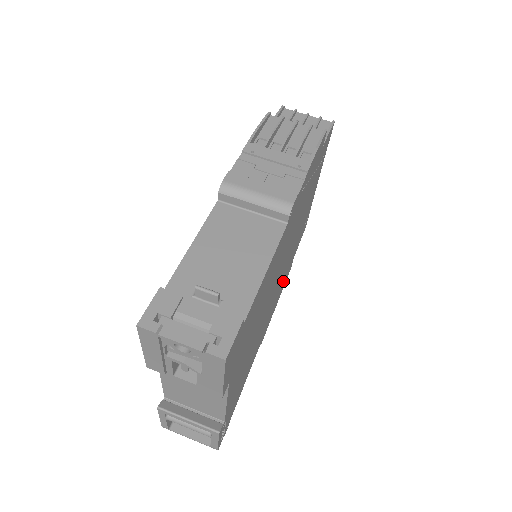
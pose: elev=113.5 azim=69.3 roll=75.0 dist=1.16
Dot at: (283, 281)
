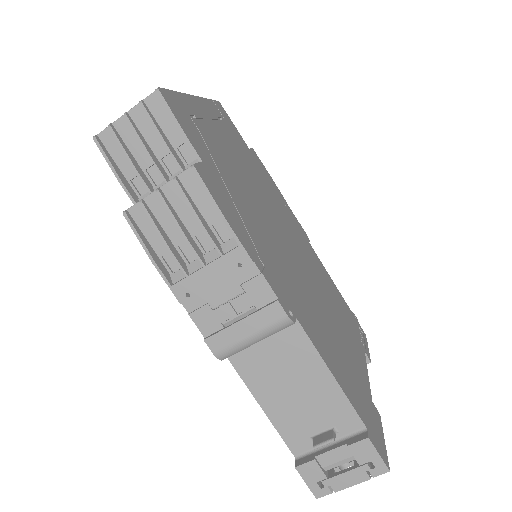
Dot at: (273, 193)
